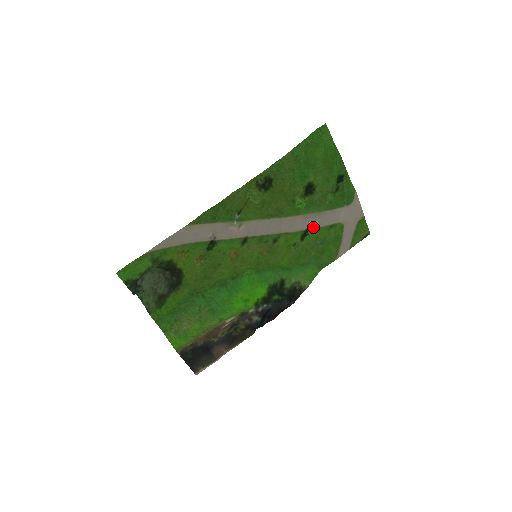
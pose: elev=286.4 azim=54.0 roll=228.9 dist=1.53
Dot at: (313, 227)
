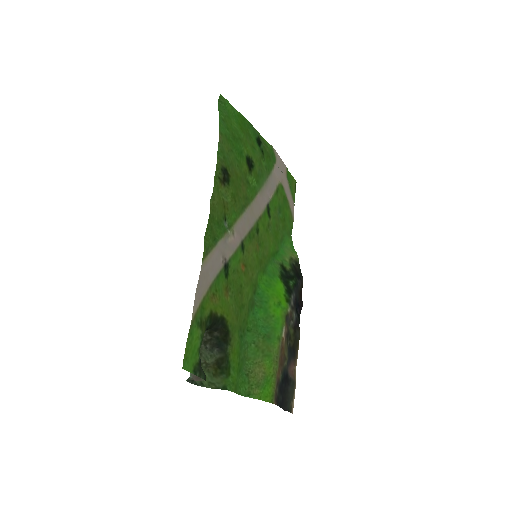
Dot at: (269, 199)
